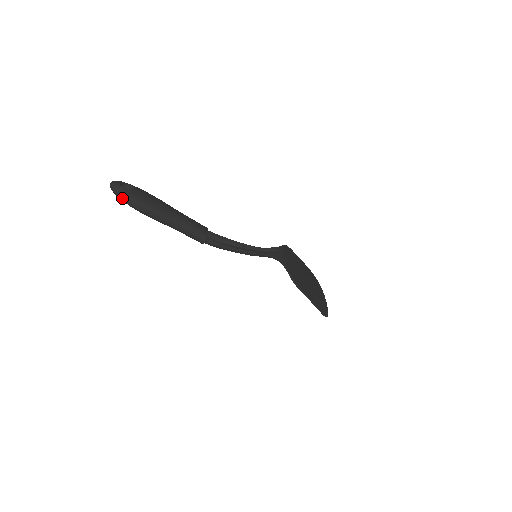
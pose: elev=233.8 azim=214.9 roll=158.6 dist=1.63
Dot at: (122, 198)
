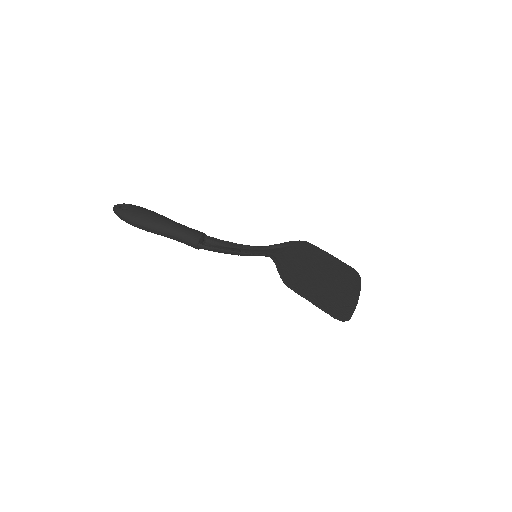
Dot at: (120, 218)
